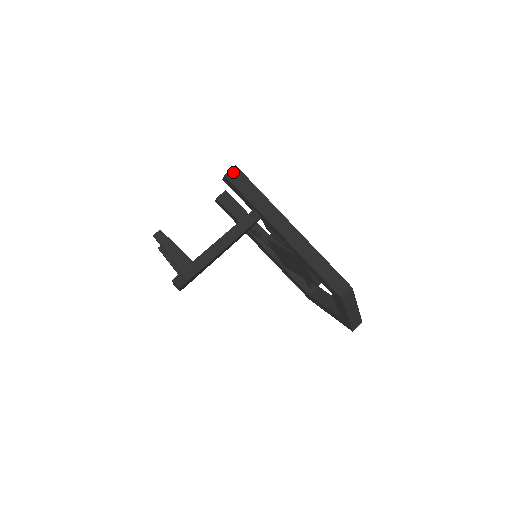
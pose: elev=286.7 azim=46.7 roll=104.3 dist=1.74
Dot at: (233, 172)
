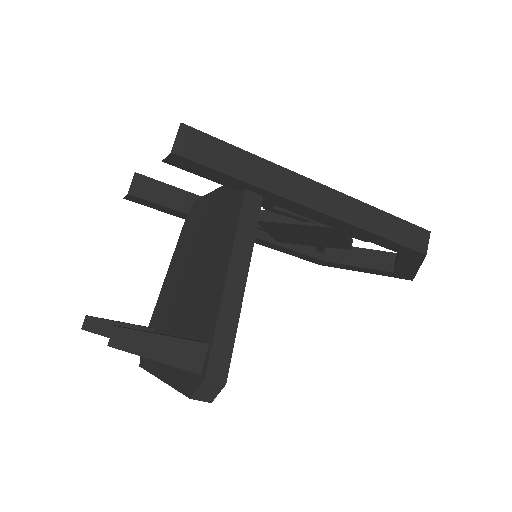
Dot at: (183, 138)
